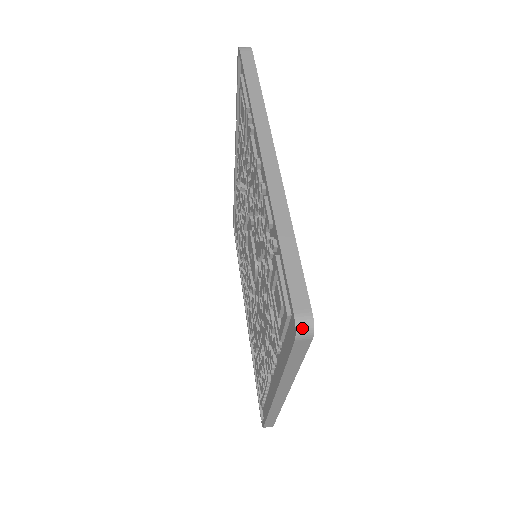
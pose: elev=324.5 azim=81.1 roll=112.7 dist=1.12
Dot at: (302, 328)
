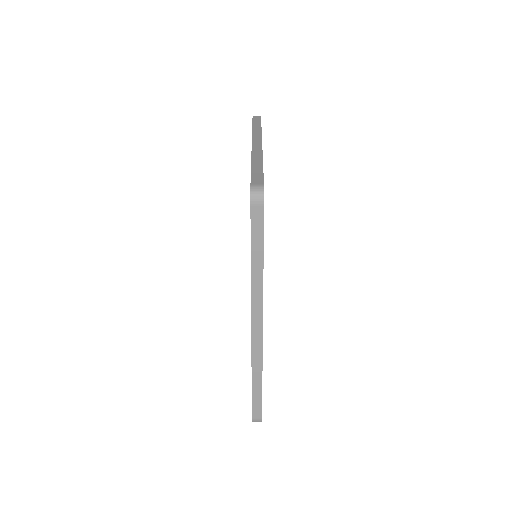
Dot at: occluded
